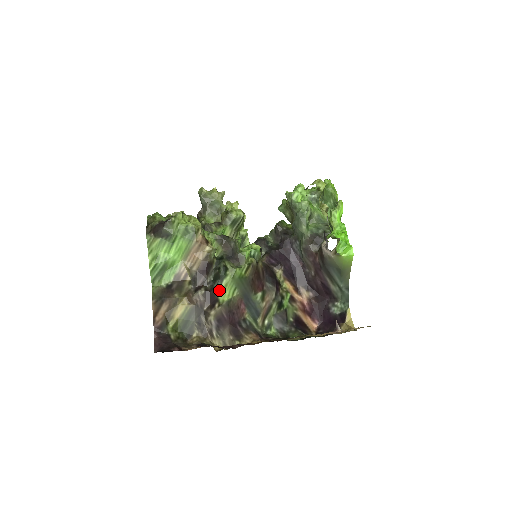
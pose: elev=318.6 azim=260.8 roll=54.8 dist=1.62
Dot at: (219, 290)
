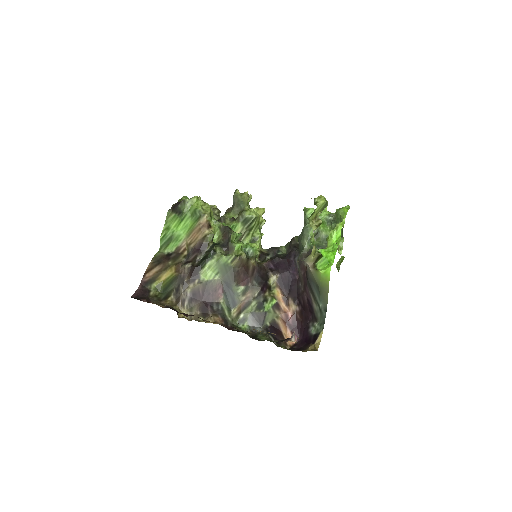
Dot at: (203, 269)
